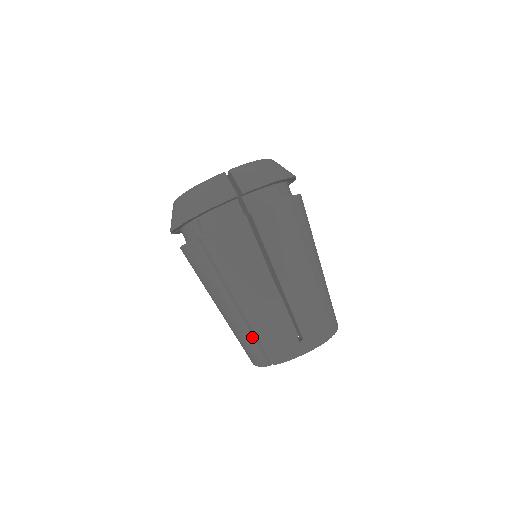
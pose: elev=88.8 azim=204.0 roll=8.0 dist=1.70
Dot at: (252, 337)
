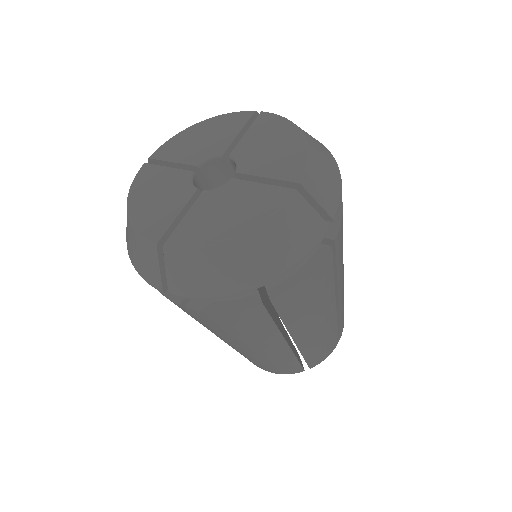
Dot at: (296, 360)
